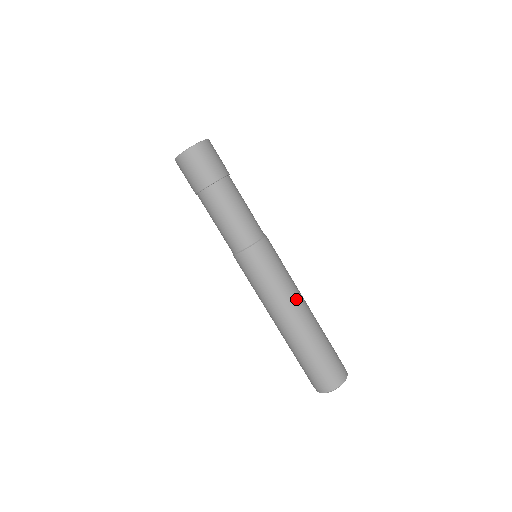
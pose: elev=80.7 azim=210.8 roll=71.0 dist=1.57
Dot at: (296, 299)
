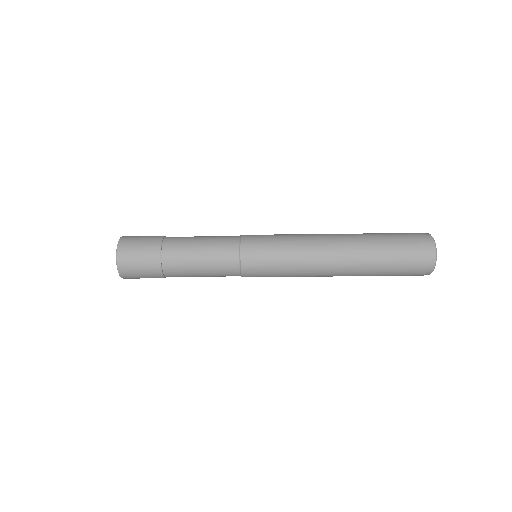
Dot at: (320, 254)
